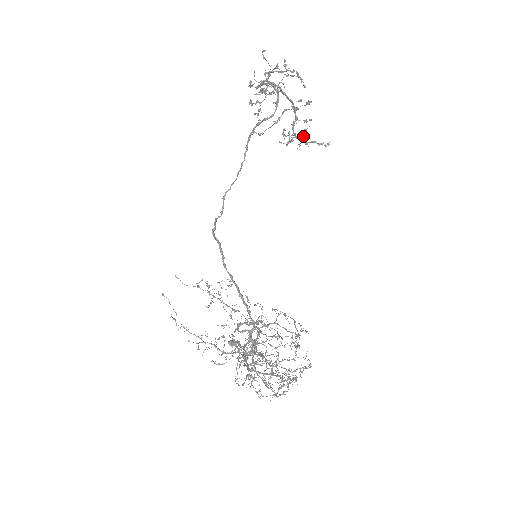
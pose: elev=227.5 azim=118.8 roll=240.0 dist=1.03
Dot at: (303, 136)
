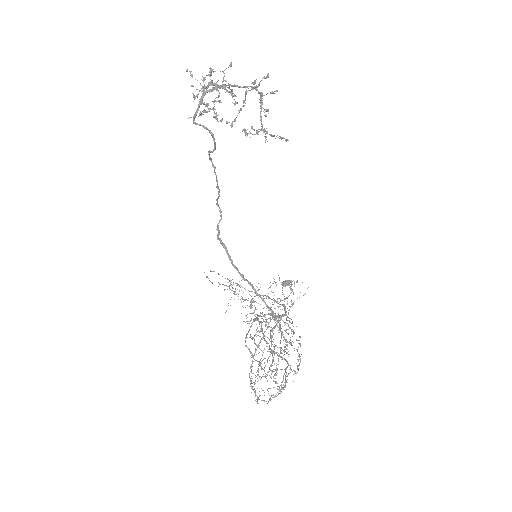
Dot at: (264, 131)
